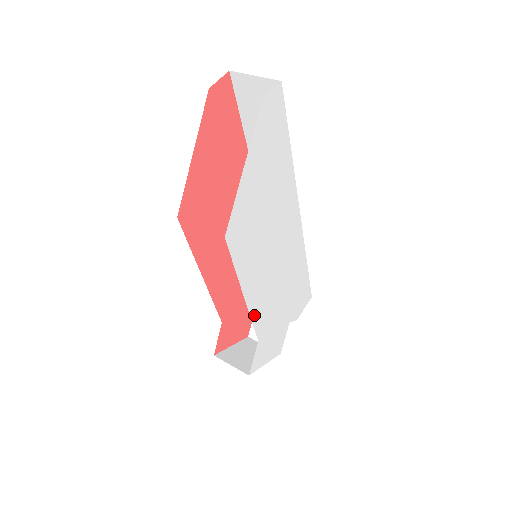
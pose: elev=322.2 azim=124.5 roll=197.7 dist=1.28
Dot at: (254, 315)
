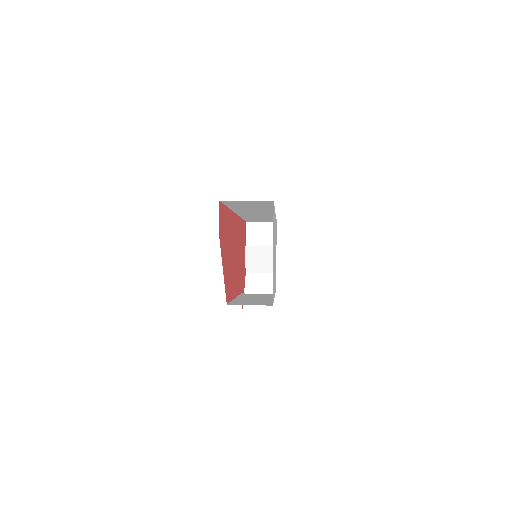
Dot at: occluded
